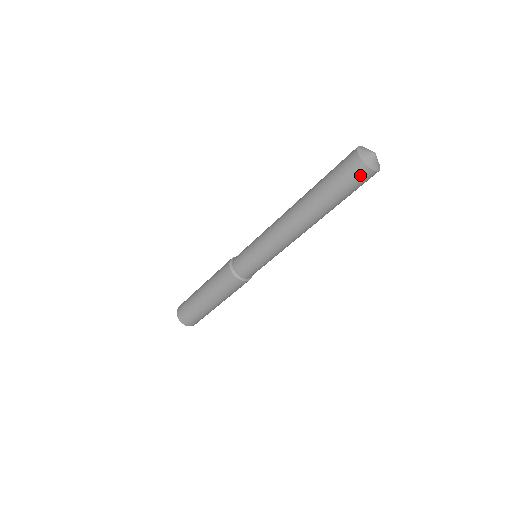
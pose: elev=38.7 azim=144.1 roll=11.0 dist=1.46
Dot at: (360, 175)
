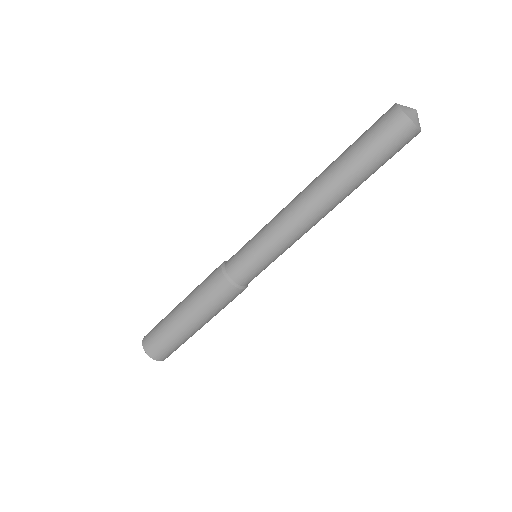
Dot at: (407, 139)
